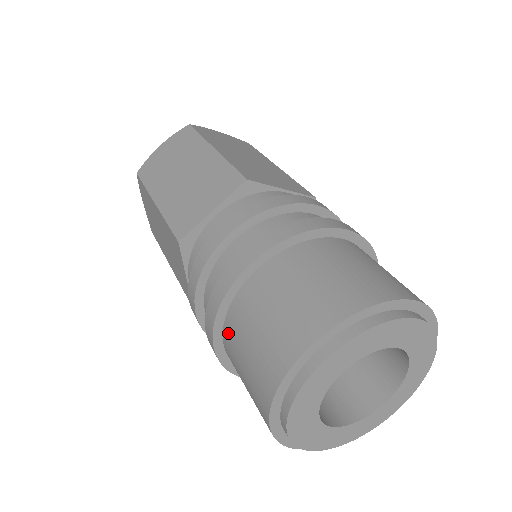
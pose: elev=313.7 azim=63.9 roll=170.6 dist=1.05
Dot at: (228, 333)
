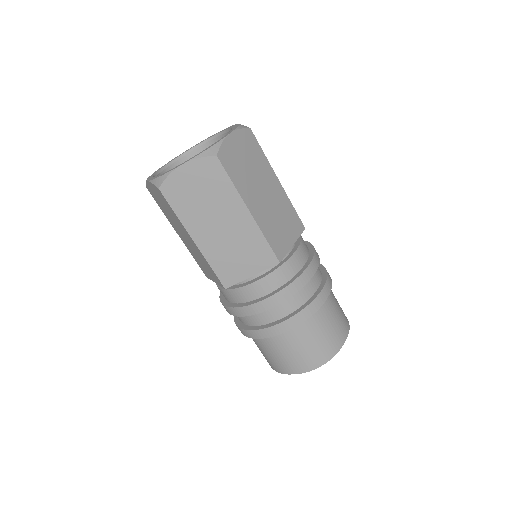
Dot at: (257, 339)
